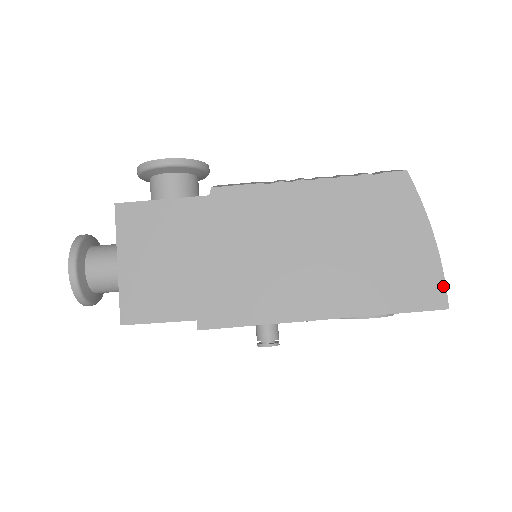
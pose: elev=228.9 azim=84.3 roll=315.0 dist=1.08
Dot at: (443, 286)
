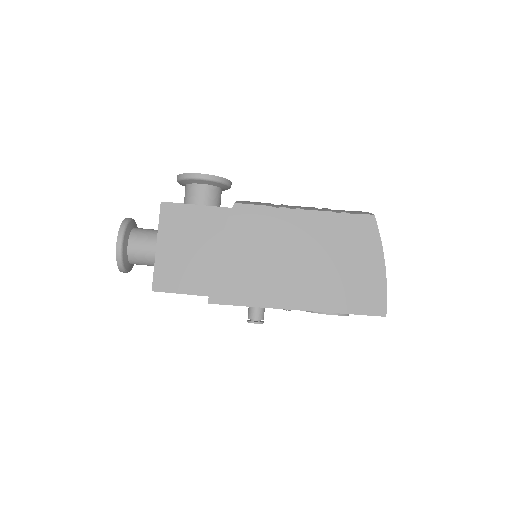
Dot at: (385, 300)
